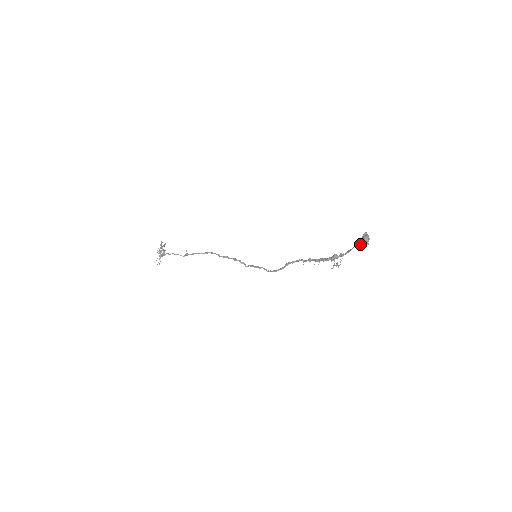
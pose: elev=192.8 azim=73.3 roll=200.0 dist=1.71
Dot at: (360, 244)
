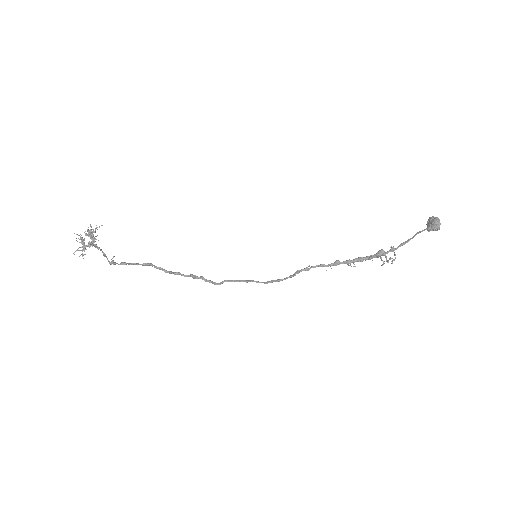
Dot at: (430, 228)
